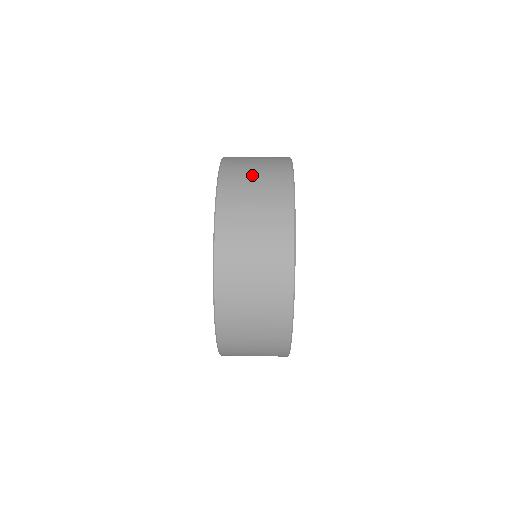
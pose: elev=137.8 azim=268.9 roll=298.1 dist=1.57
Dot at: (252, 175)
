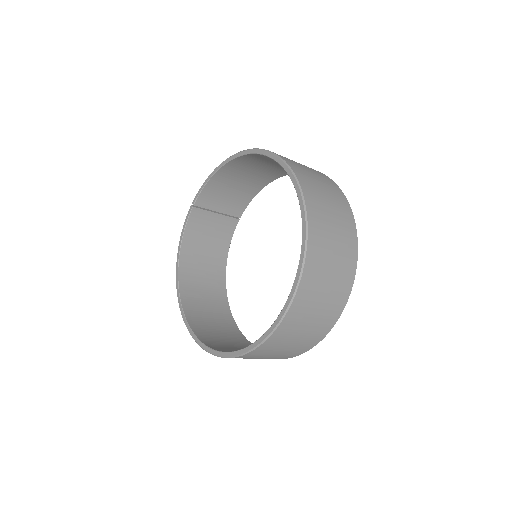
Dot at: occluded
